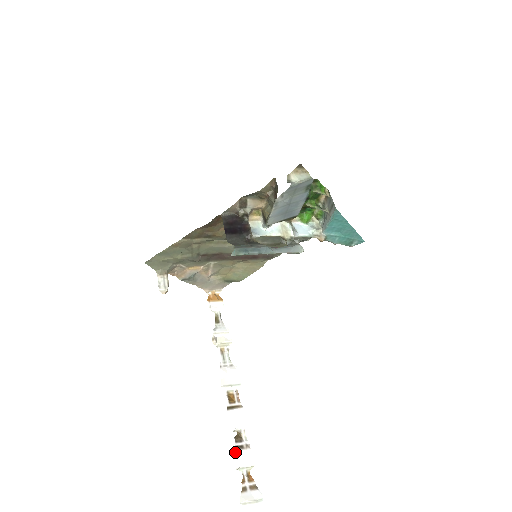
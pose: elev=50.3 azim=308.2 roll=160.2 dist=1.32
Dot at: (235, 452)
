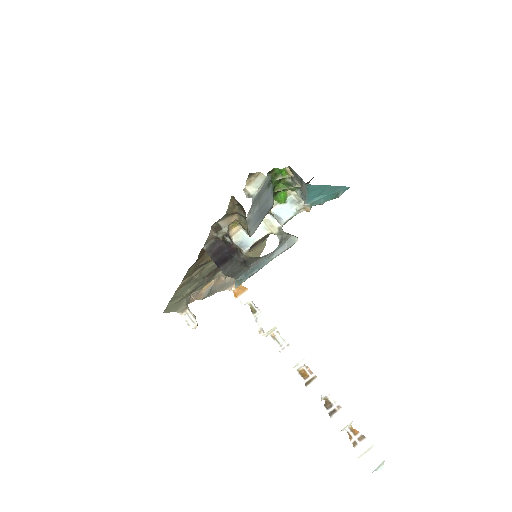
Dot at: (331, 419)
